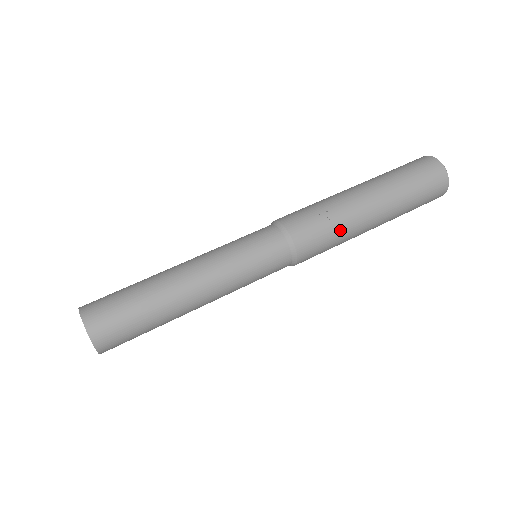
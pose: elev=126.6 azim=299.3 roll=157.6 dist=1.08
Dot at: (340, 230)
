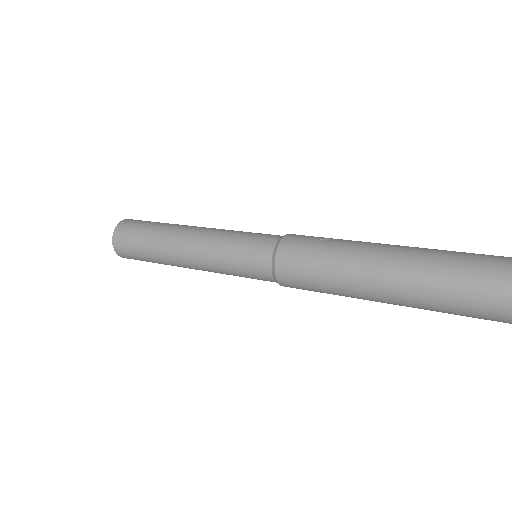
Dot at: (332, 259)
